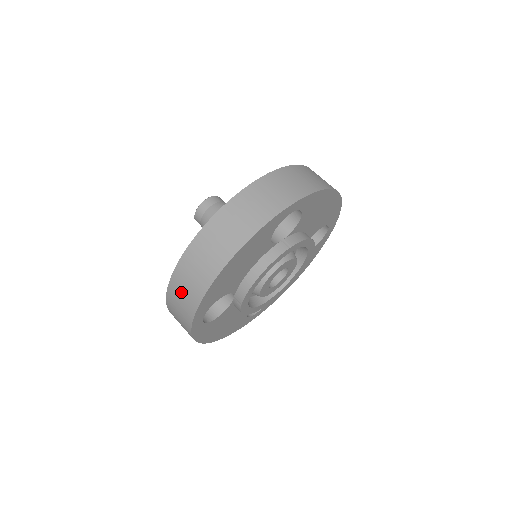
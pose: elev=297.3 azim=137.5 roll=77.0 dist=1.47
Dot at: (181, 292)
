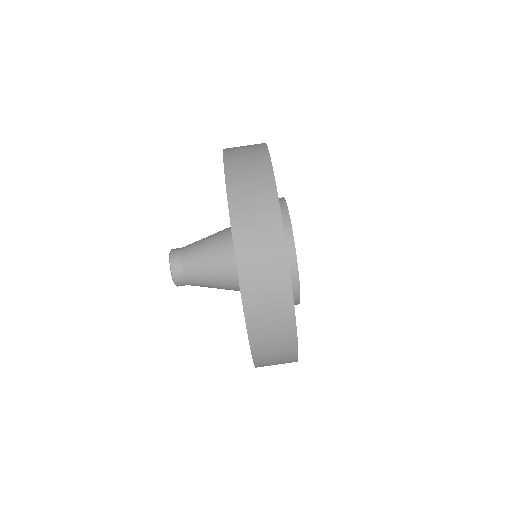
Dot at: (272, 358)
